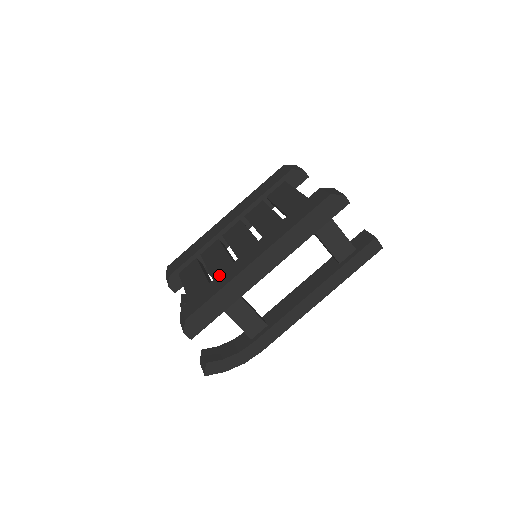
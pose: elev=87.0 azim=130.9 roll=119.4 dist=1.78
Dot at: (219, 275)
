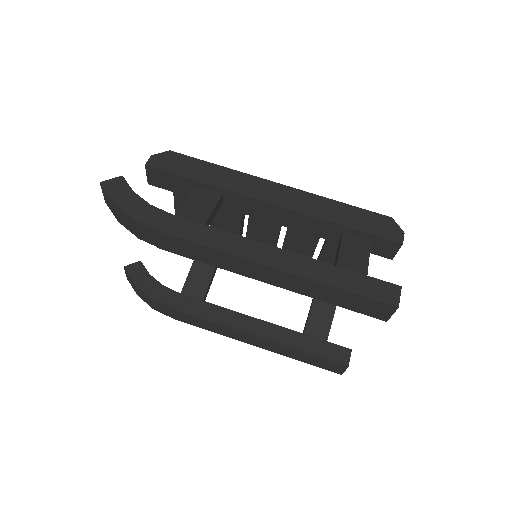
Dot at: occluded
